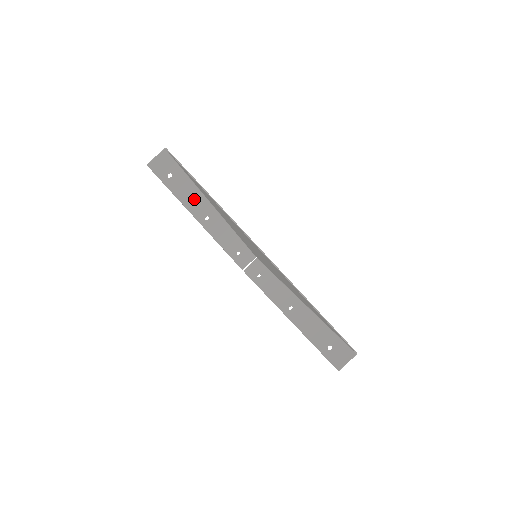
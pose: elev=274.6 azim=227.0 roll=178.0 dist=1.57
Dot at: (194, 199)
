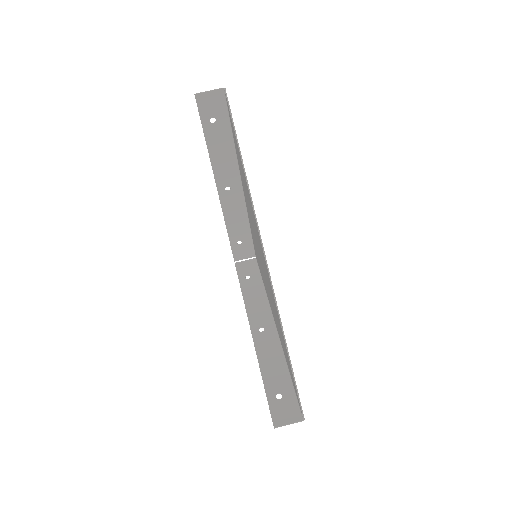
Dot at: (225, 160)
